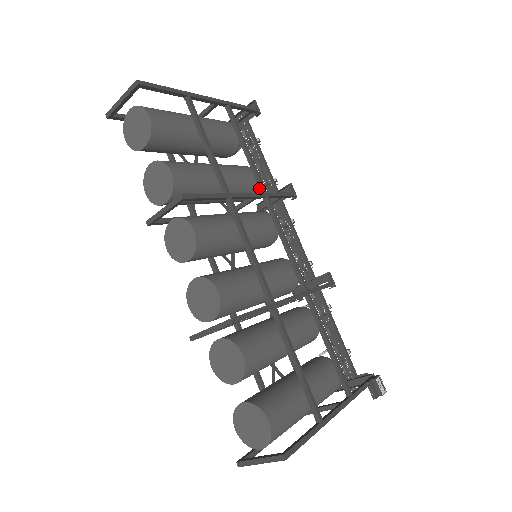
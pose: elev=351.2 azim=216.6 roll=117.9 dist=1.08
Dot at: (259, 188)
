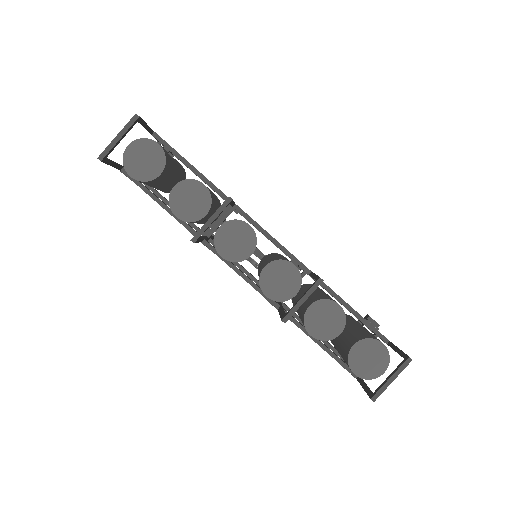
Dot at: occluded
